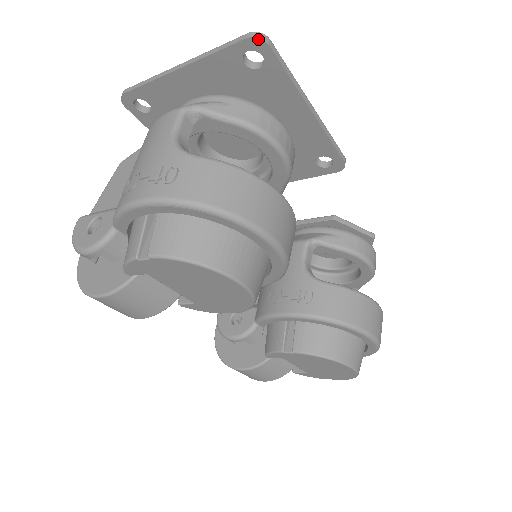
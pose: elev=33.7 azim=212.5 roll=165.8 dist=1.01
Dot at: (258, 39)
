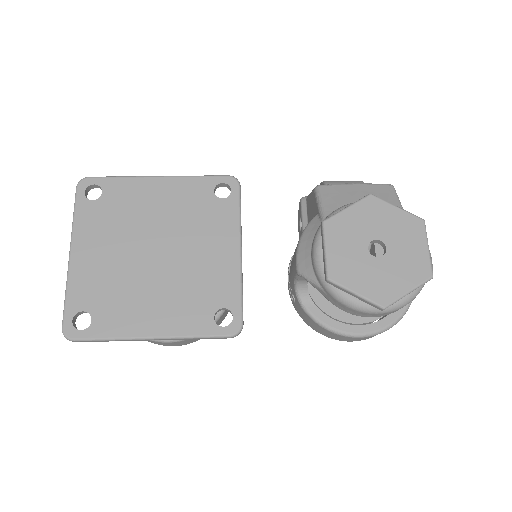
Dot at: (68, 337)
